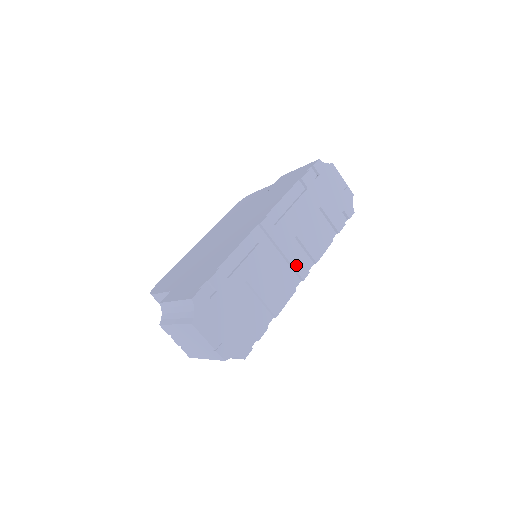
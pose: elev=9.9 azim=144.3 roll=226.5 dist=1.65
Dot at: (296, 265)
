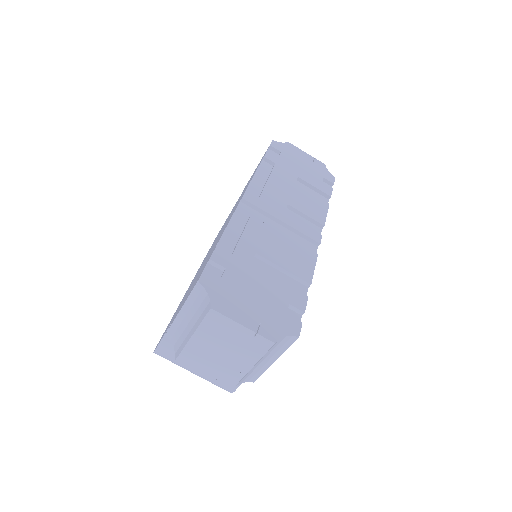
Dot at: (303, 231)
